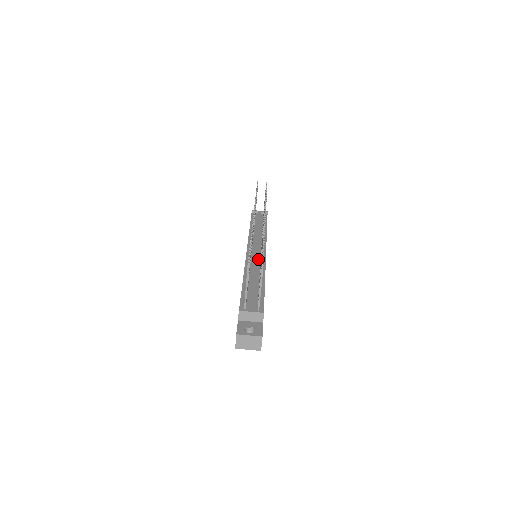
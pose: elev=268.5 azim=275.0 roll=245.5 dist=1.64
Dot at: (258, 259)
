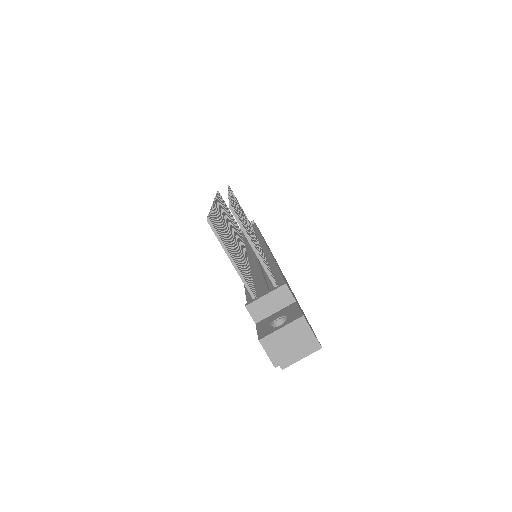
Dot at: occluded
